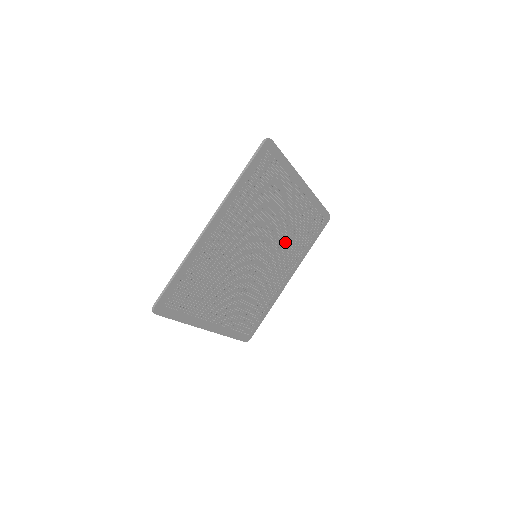
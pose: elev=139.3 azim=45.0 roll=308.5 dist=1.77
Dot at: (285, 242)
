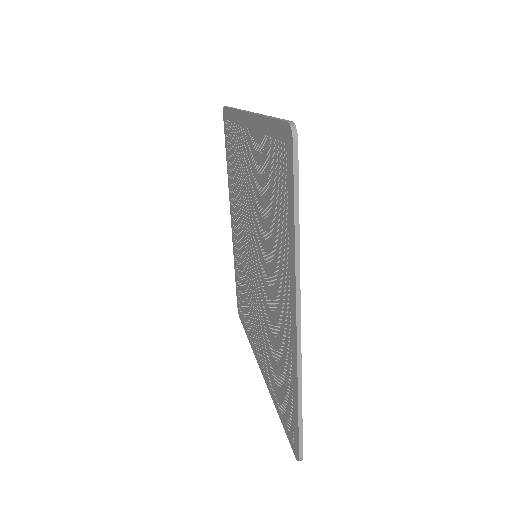
Dot at: occluded
